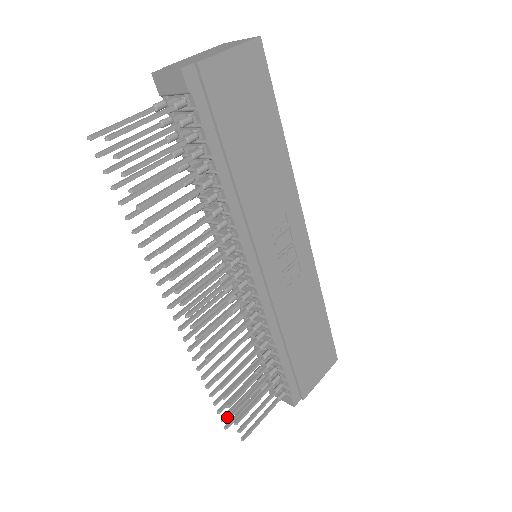
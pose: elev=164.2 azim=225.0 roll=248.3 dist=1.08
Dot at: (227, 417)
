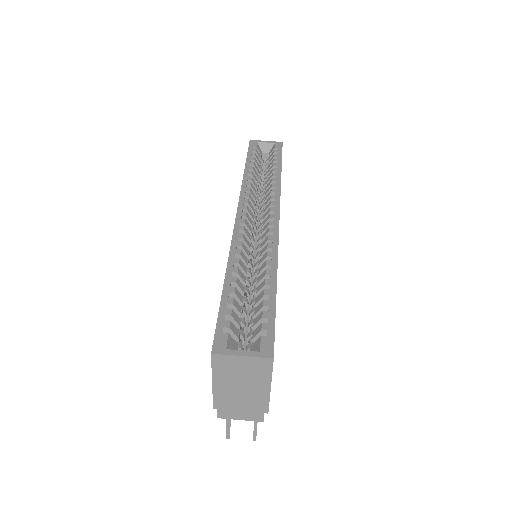
Dot at: occluded
